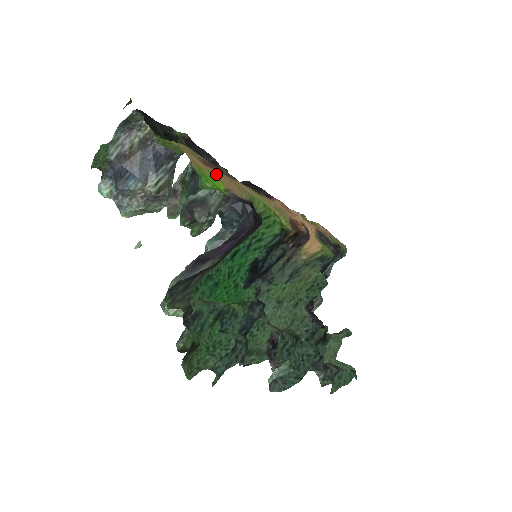
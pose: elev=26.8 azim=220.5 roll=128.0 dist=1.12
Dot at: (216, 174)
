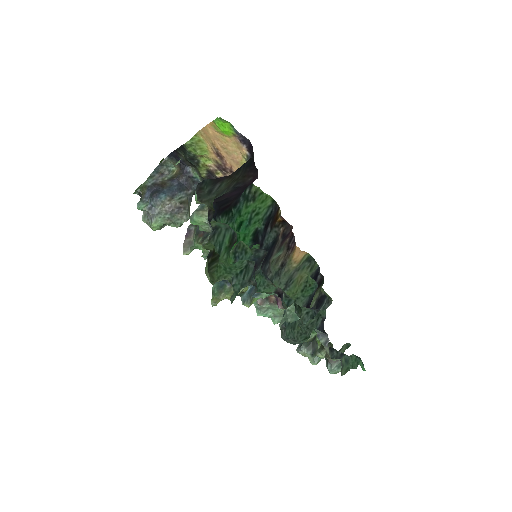
Dot at: (226, 144)
